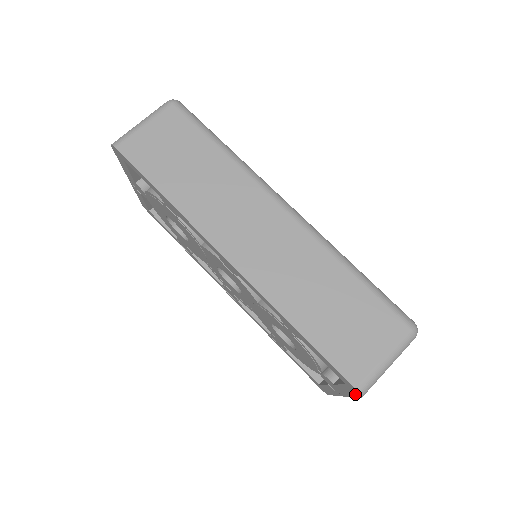
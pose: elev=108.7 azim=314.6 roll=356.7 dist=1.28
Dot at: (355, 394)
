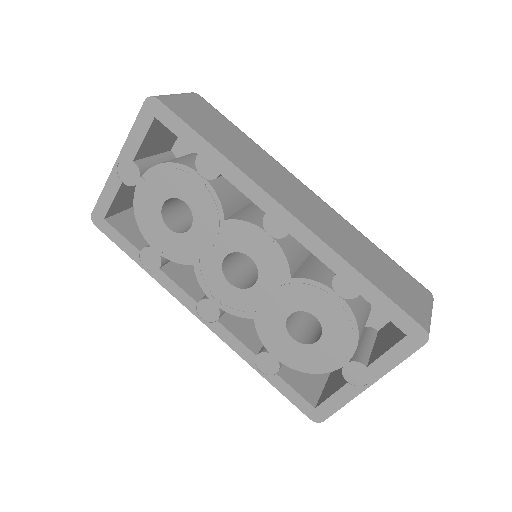
Dot at: (415, 345)
